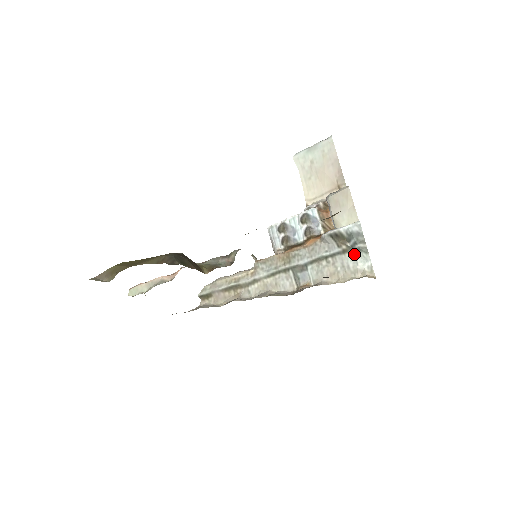
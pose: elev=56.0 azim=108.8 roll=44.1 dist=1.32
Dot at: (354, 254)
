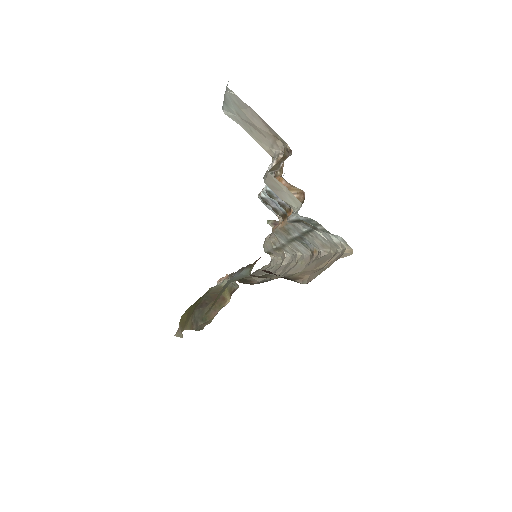
Dot at: occluded
